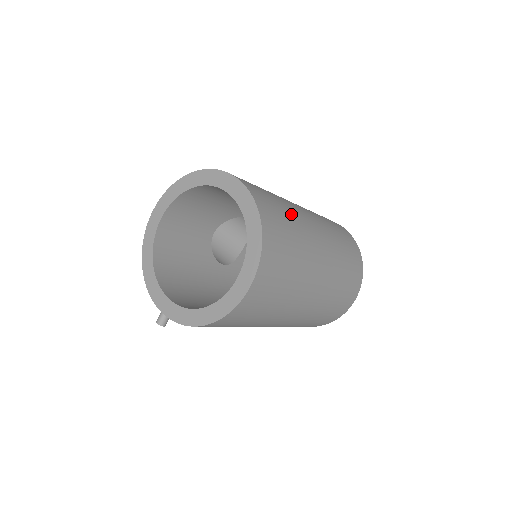
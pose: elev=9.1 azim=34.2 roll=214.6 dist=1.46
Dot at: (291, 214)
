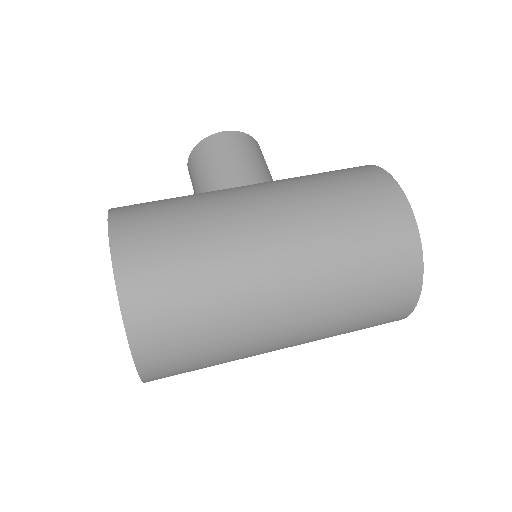
Dot at: (210, 271)
